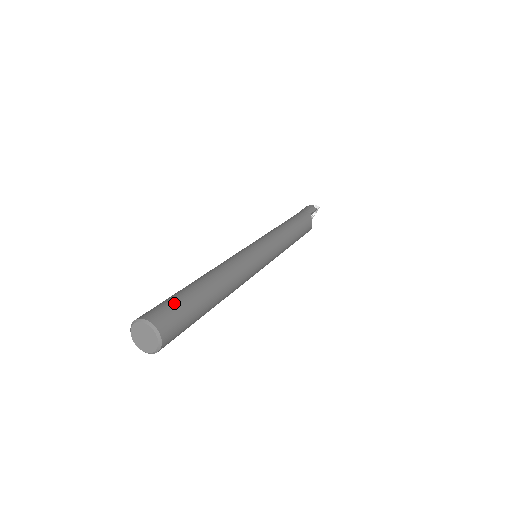
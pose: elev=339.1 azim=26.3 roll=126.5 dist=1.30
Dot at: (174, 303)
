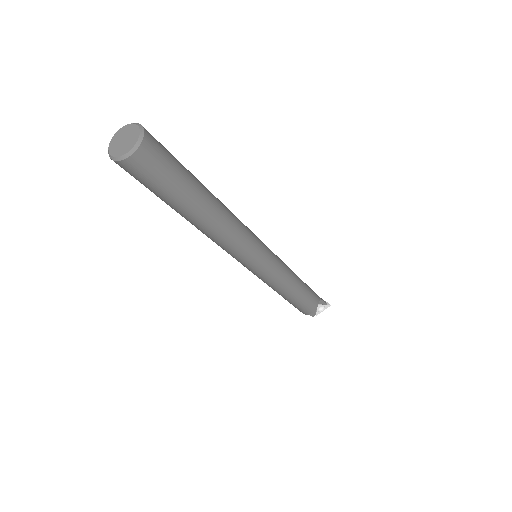
Dot at: occluded
